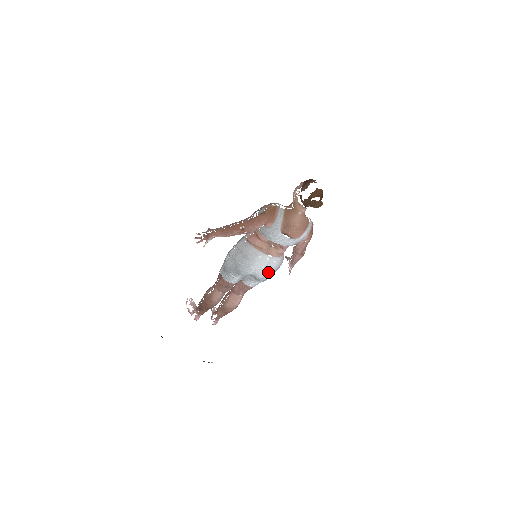
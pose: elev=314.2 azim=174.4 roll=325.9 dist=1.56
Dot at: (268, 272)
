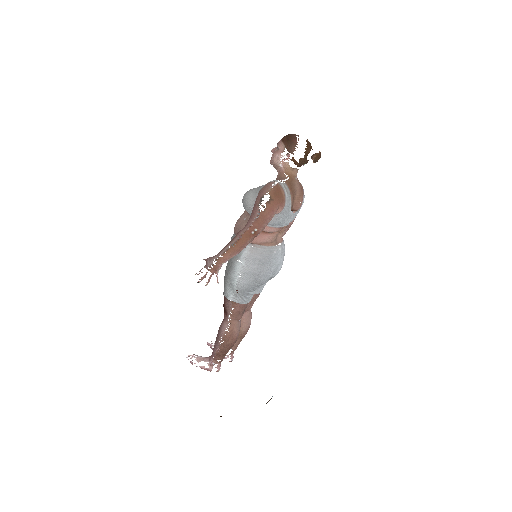
Dot at: (282, 263)
